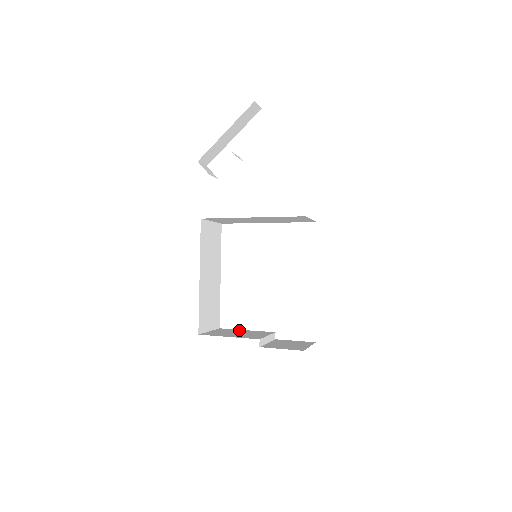
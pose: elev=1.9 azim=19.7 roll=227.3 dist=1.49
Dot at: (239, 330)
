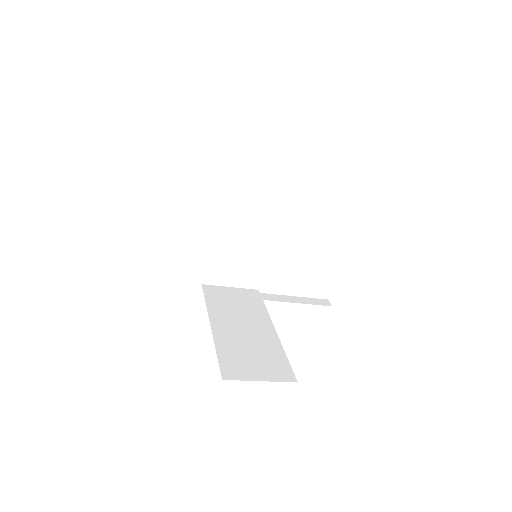
Dot at: occluded
